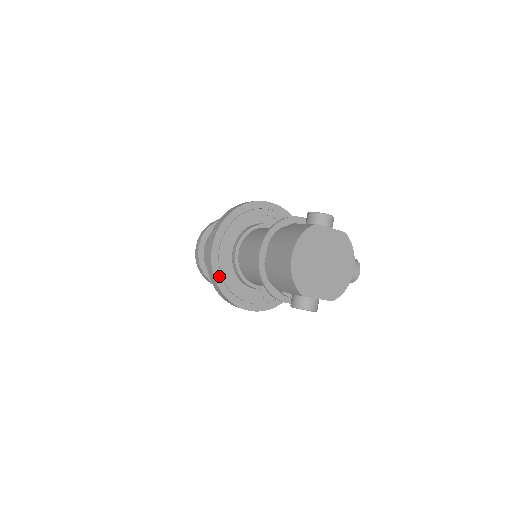
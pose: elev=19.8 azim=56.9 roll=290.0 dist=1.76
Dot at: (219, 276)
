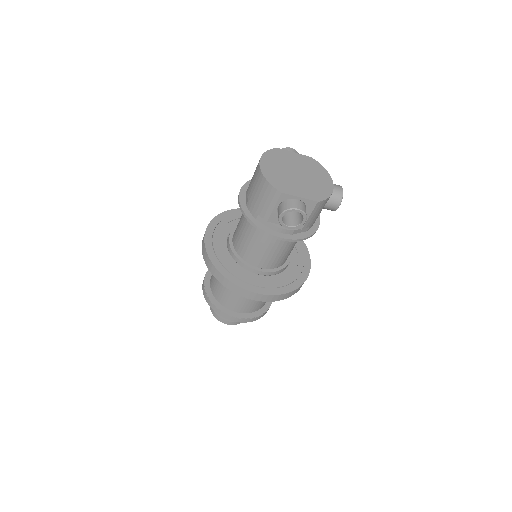
Dot at: (216, 261)
